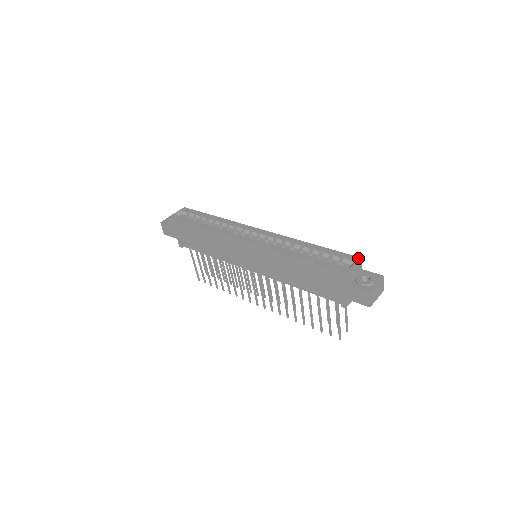
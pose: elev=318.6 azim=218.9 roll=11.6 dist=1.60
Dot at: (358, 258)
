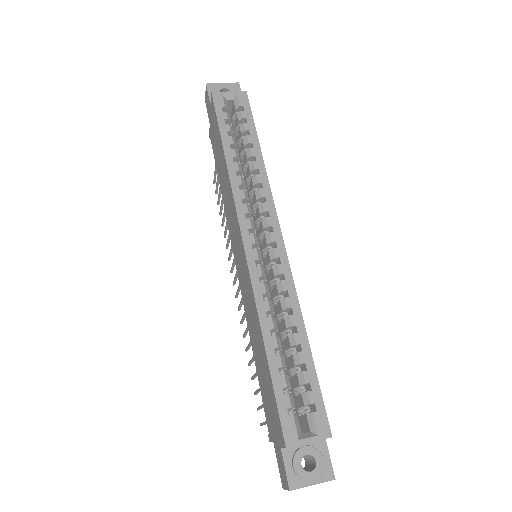
Dot at: (328, 432)
